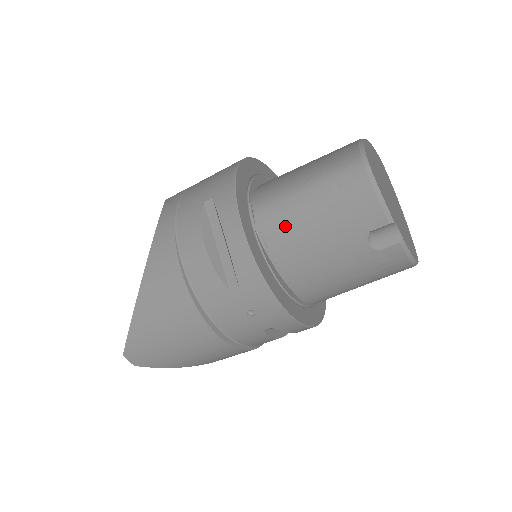
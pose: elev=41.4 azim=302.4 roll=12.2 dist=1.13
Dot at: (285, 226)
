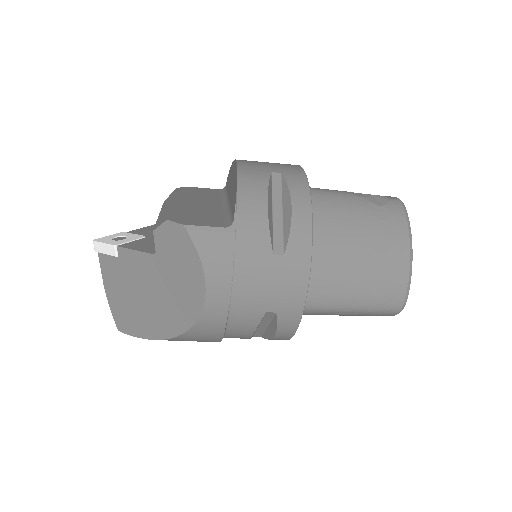
Dot at: occluded
